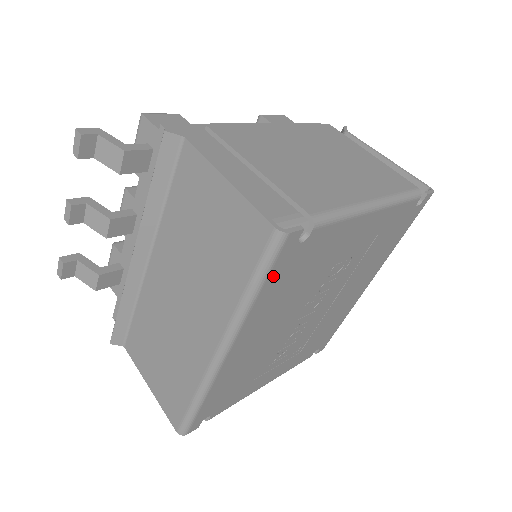
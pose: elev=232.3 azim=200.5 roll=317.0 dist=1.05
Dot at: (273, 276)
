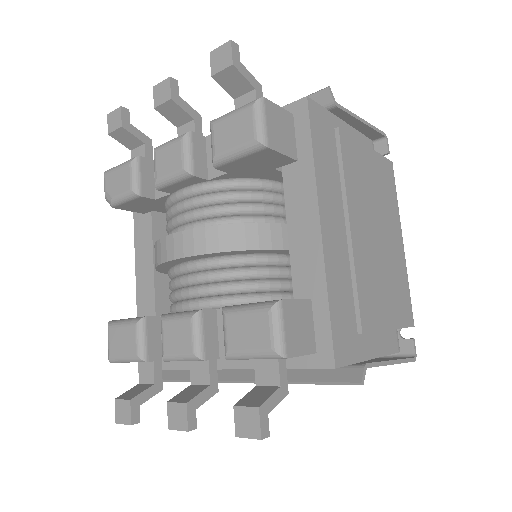
Dot at: occluded
